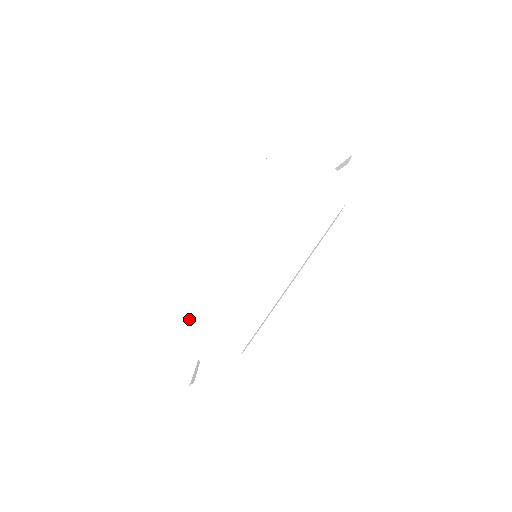
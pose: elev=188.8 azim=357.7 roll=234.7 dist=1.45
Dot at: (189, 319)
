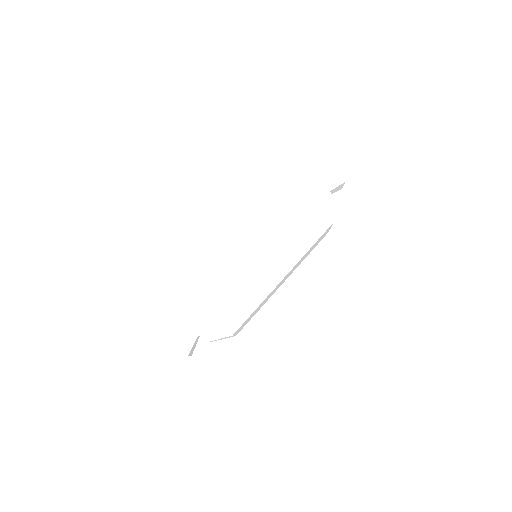
Dot at: (195, 299)
